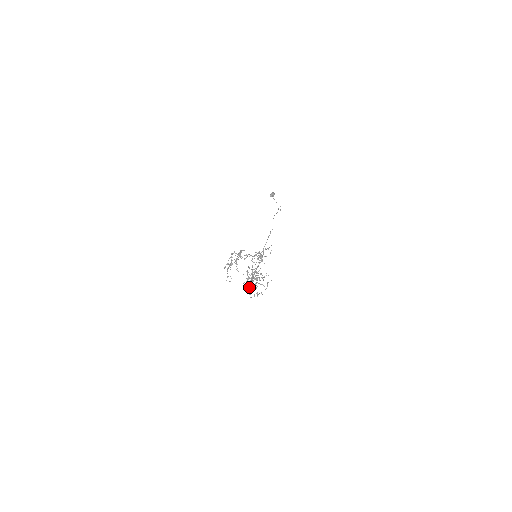
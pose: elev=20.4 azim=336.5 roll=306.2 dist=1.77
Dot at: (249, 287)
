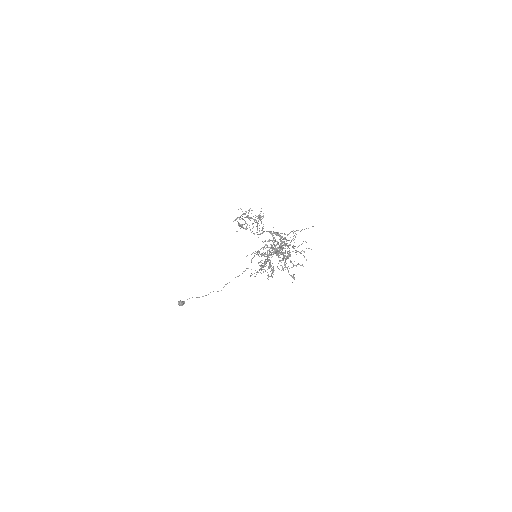
Dot at: (259, 270)
